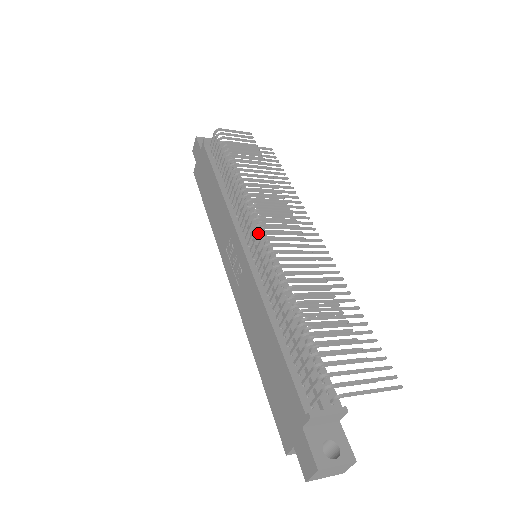
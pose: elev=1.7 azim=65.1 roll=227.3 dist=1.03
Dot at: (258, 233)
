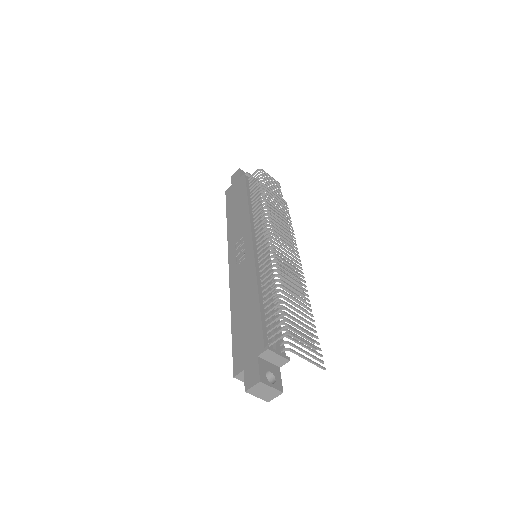
Dot at: (269, 237)
